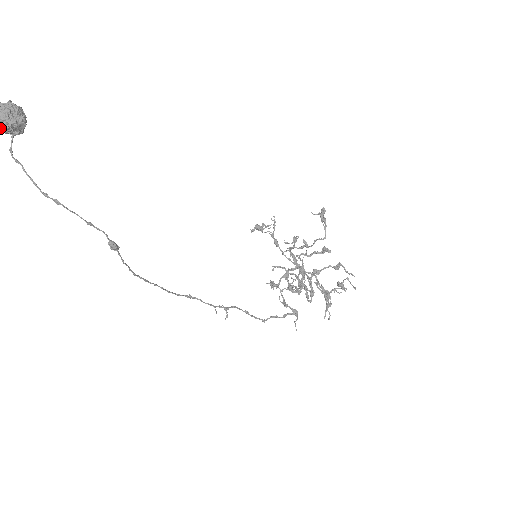
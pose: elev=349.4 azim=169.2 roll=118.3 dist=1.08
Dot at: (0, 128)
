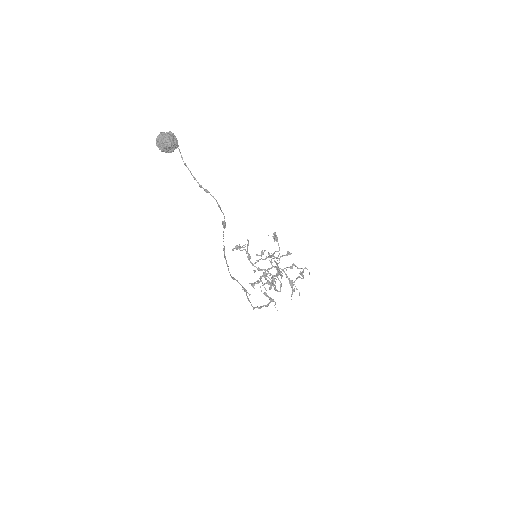
Dot at: (159, 148)
